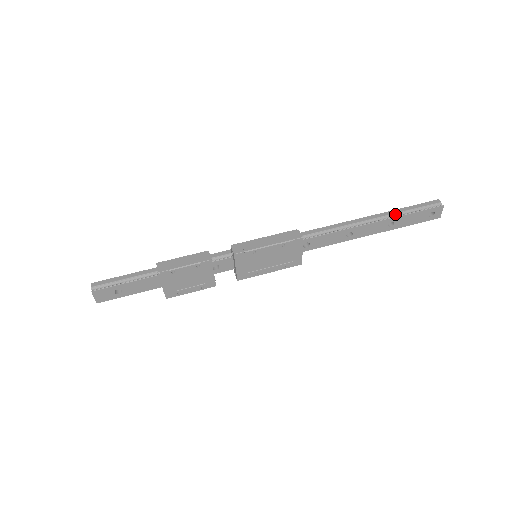
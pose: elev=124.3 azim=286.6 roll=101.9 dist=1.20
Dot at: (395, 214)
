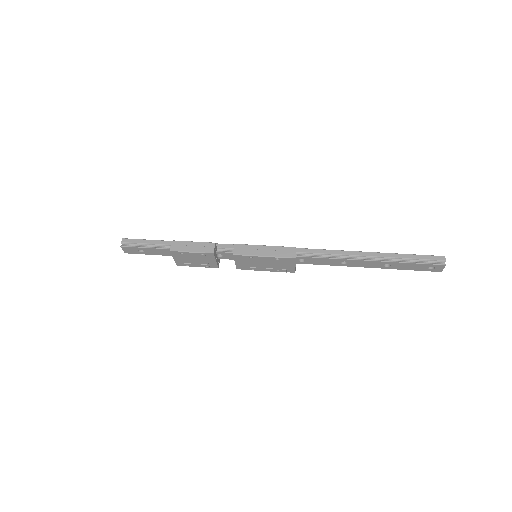
Dot at: (394, 258)
